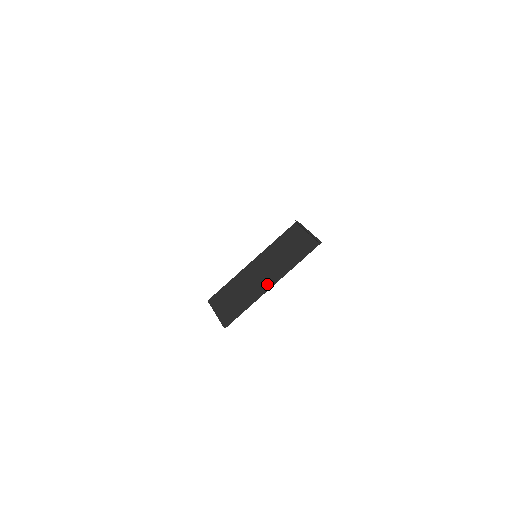
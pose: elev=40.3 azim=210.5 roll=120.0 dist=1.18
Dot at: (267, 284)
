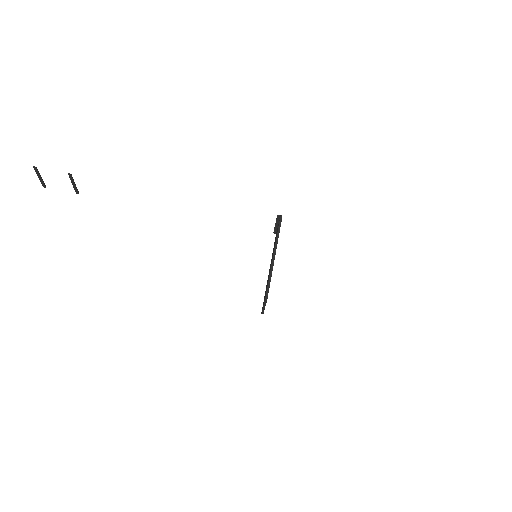
Dot at: (272, 259)
